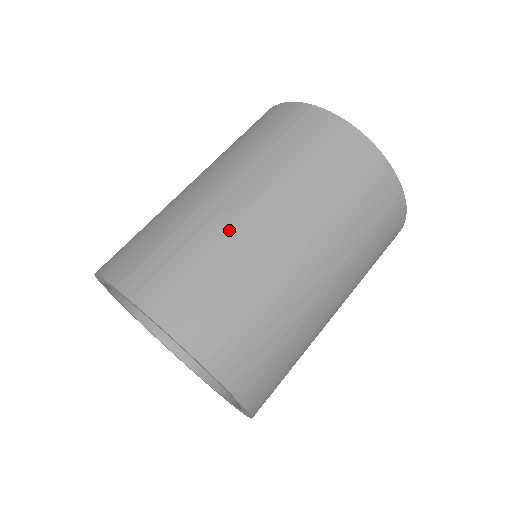
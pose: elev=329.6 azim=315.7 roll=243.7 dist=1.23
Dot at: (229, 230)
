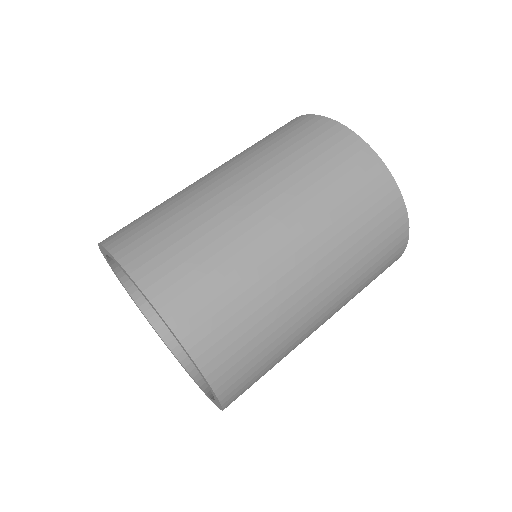
Dot at: (188, 190)
